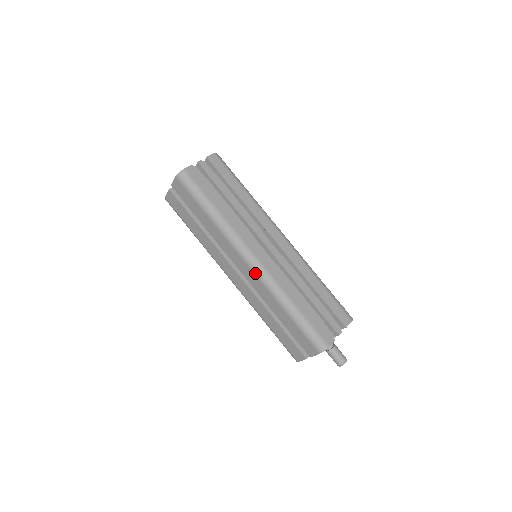
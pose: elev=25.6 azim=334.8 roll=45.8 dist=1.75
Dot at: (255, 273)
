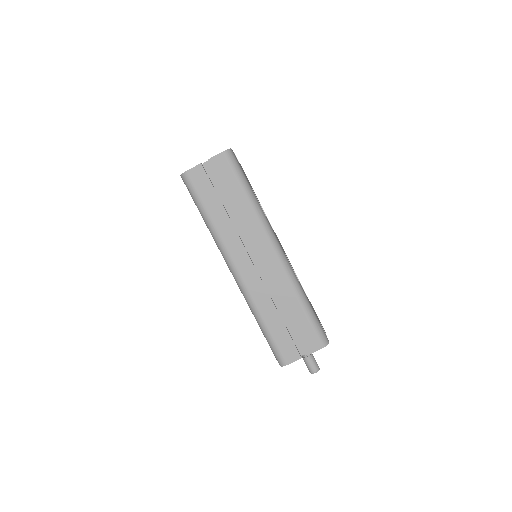
Dot at: (280, 262)
